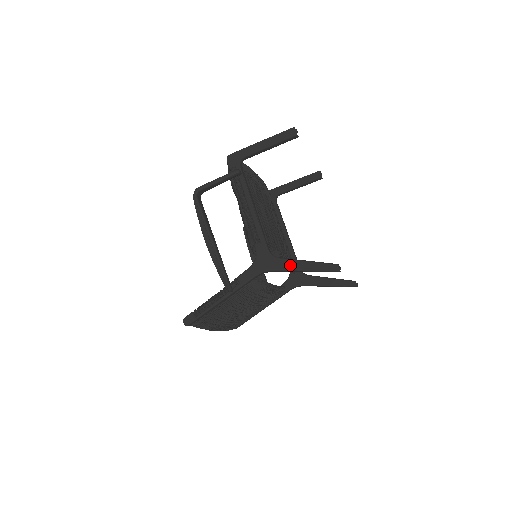
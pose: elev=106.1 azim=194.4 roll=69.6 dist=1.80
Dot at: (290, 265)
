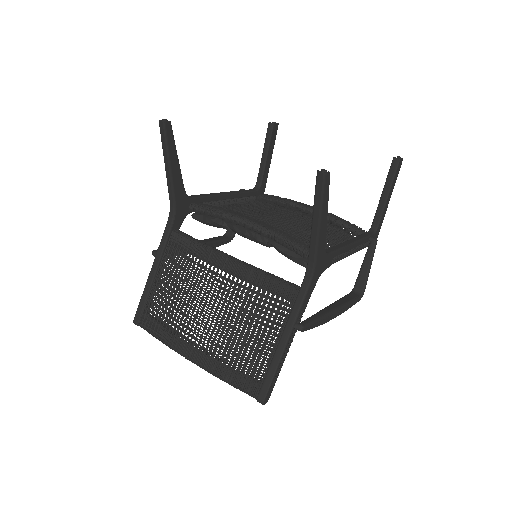
Dot at: occluded
